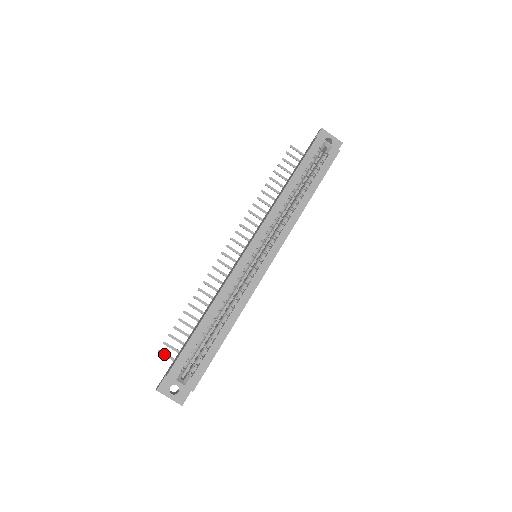
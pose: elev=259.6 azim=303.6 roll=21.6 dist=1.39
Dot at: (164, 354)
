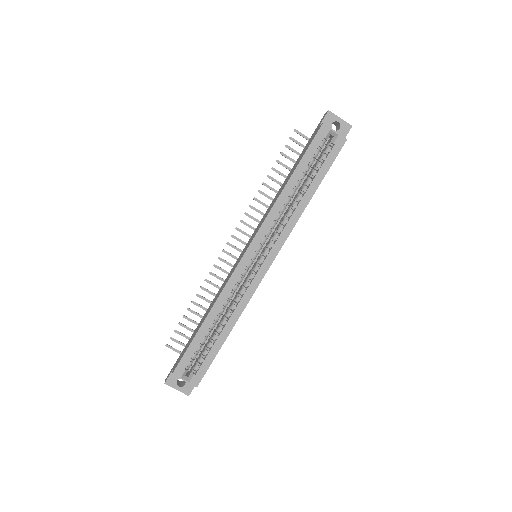
Dot at: (171, 348)
